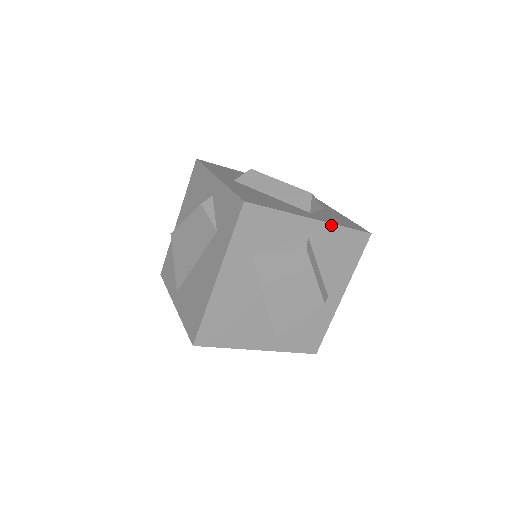
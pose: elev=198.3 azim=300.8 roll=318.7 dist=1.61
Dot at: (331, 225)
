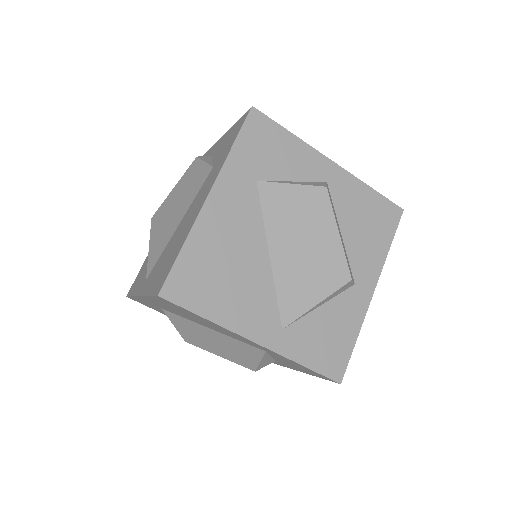
Dot at: (354, 178)
